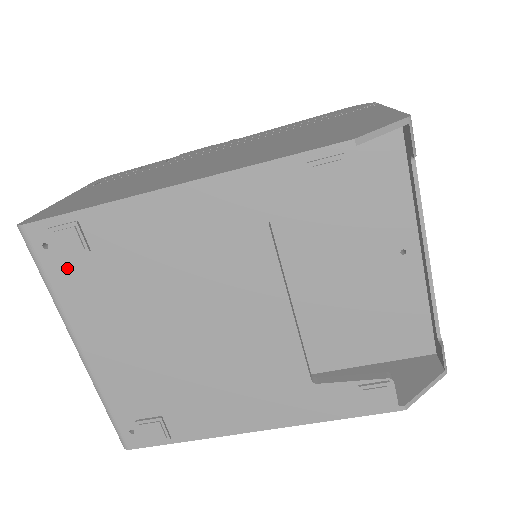
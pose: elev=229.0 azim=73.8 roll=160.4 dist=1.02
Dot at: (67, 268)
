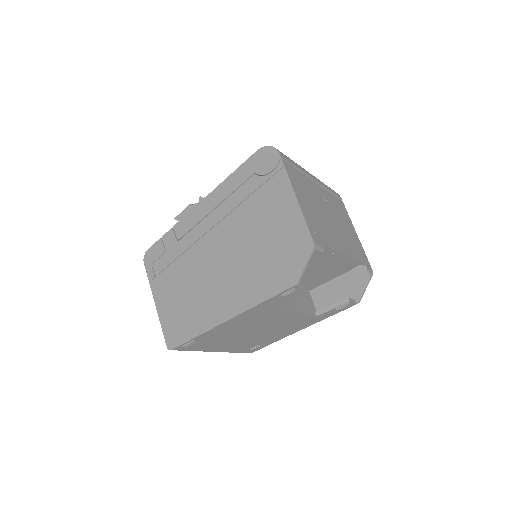
Dot at: (197, 346)
